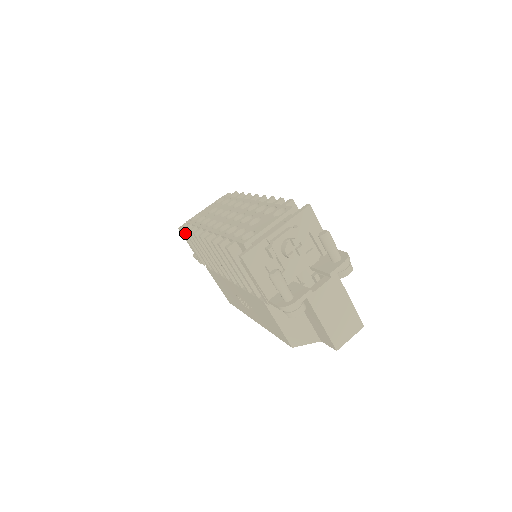
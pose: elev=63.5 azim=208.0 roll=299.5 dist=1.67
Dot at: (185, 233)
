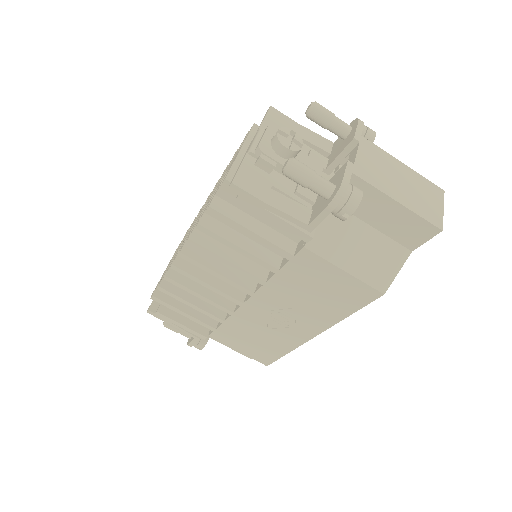
Dot at: (158, 310)
